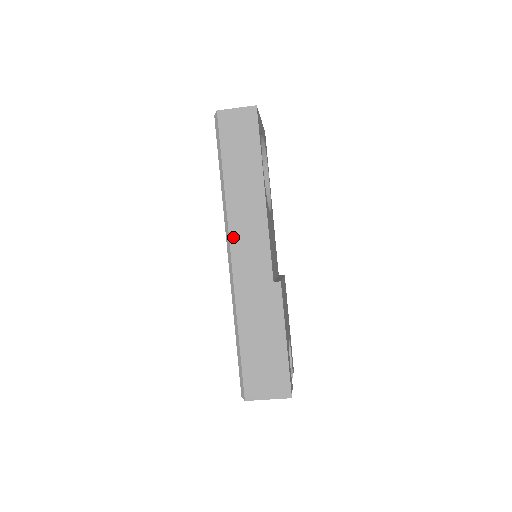
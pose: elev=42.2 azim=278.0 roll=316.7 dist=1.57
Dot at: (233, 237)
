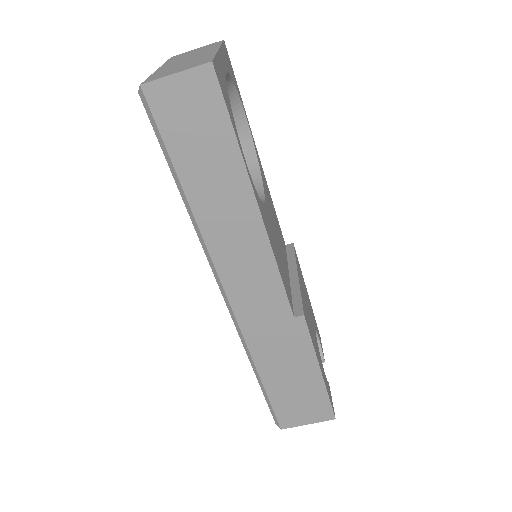
Dot at: (224, 275)
